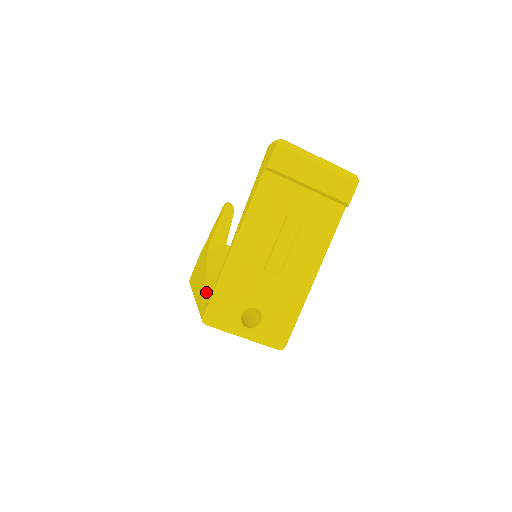
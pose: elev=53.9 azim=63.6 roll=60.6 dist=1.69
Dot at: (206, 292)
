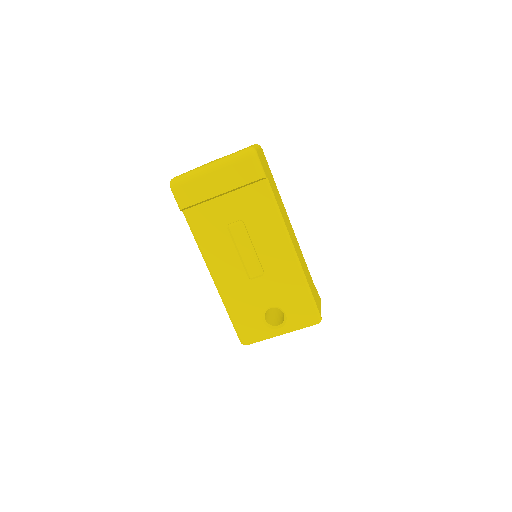
Dot at: occluded
